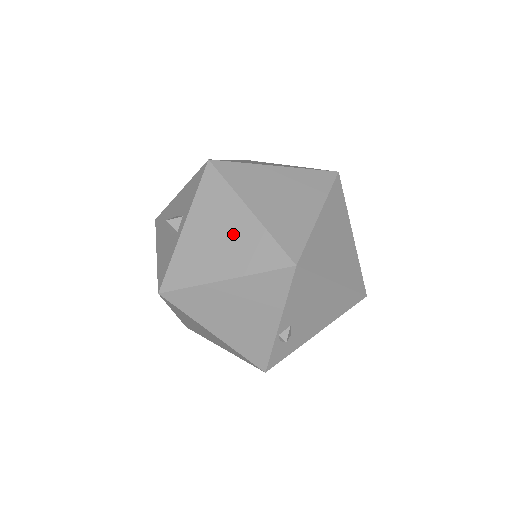
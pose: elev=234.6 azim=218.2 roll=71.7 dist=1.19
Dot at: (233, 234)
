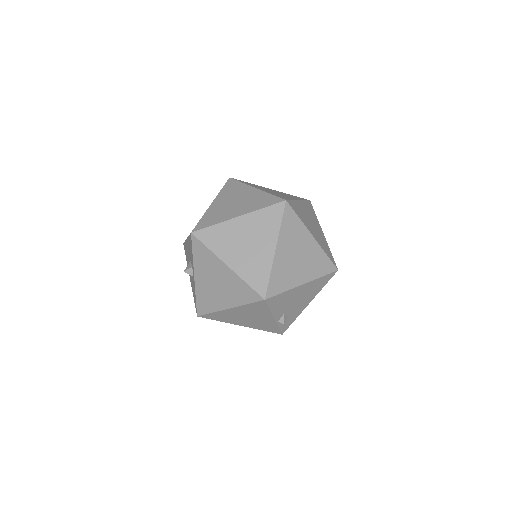
Dot at: (223, 281)
